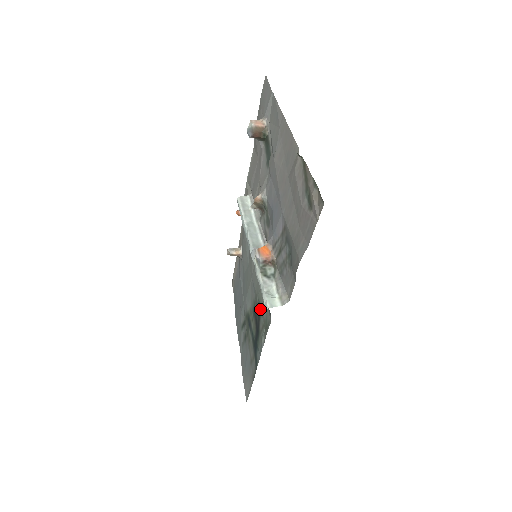
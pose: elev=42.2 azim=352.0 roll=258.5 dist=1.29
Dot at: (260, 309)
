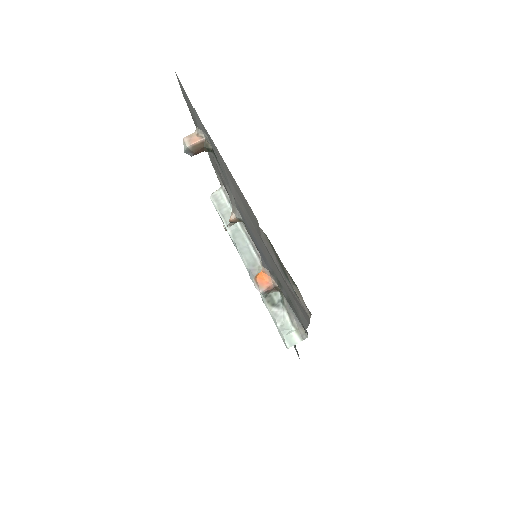
Dot at: occluded
